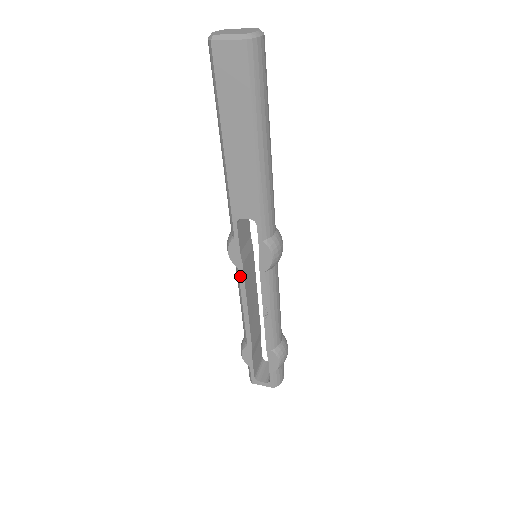
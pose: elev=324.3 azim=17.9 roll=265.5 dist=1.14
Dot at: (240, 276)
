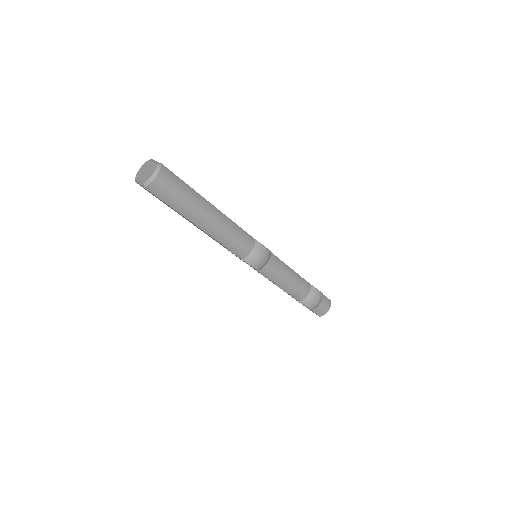
Dot at: occluded
